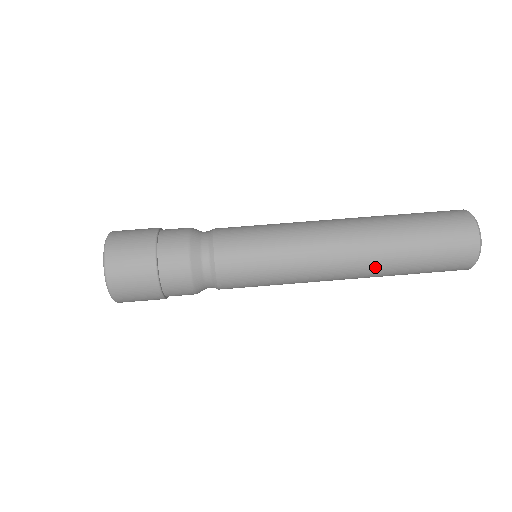
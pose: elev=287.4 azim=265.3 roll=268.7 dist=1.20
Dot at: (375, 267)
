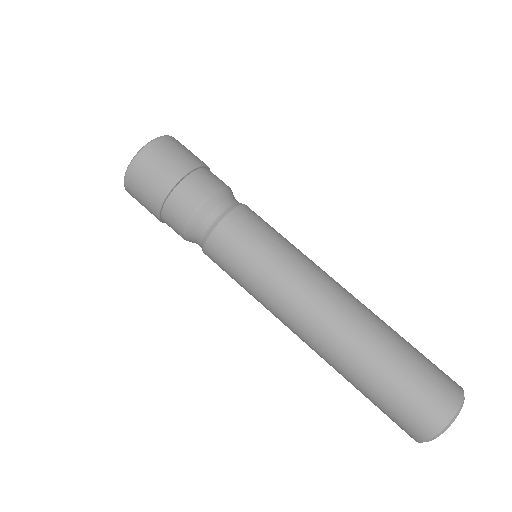
Dot at: (327, 362)
